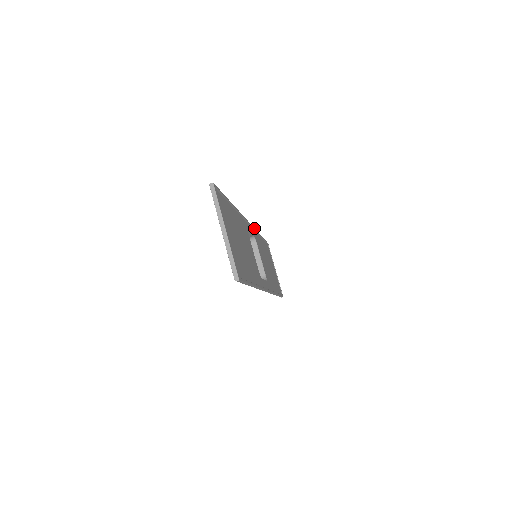
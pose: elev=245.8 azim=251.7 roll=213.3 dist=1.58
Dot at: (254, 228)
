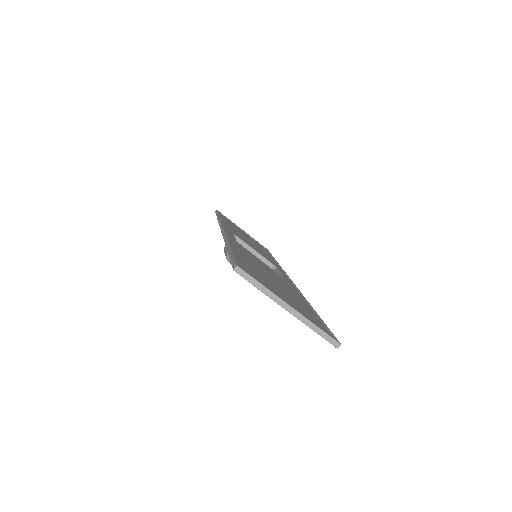
Dot at: (221, 222)
